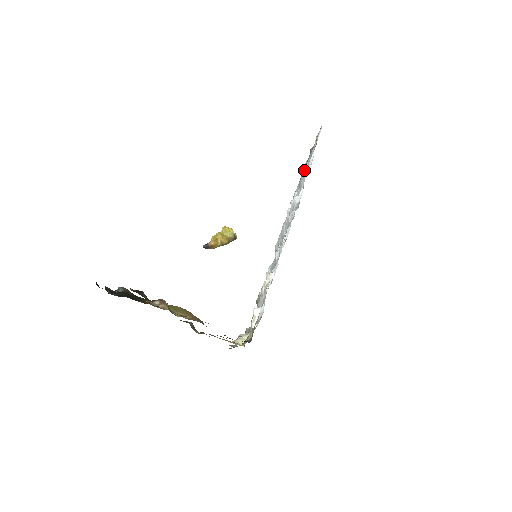
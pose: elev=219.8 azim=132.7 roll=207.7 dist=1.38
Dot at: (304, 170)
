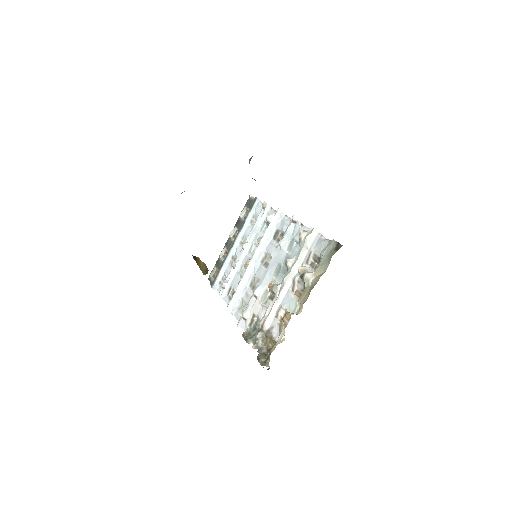
Dot at: (264, 202)
